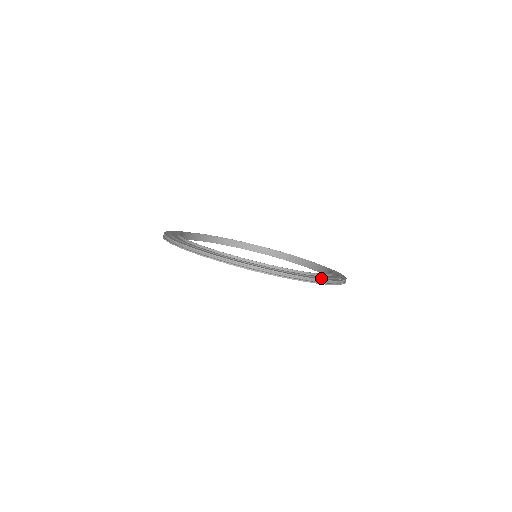
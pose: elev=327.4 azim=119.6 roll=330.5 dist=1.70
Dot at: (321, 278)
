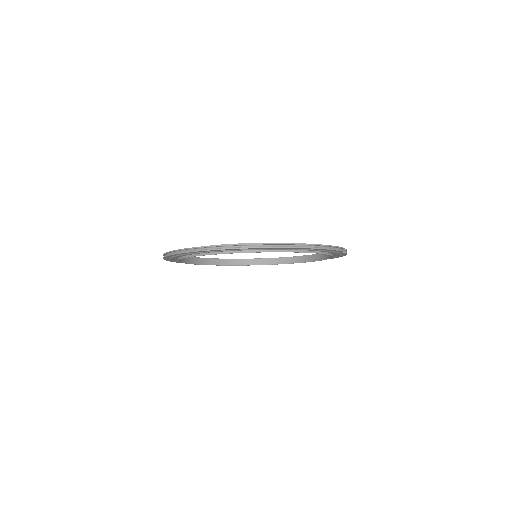
Dot at: occluded
